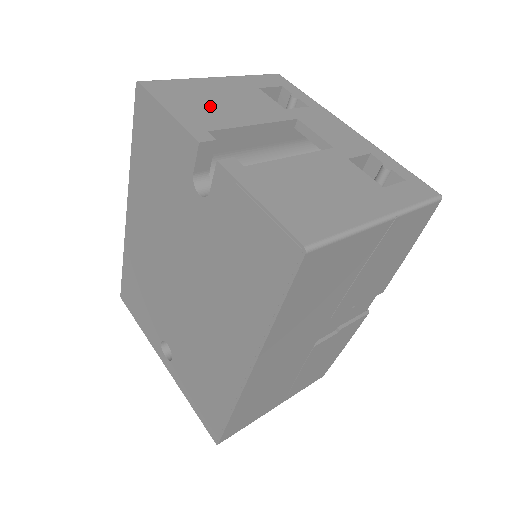
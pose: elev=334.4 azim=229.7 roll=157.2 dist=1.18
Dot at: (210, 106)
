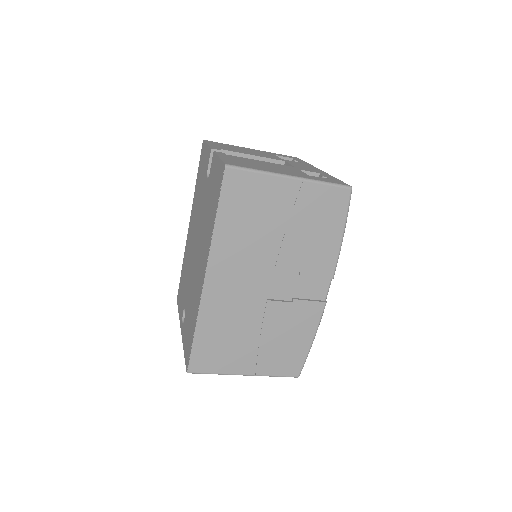
Dot at: (234, 149)
